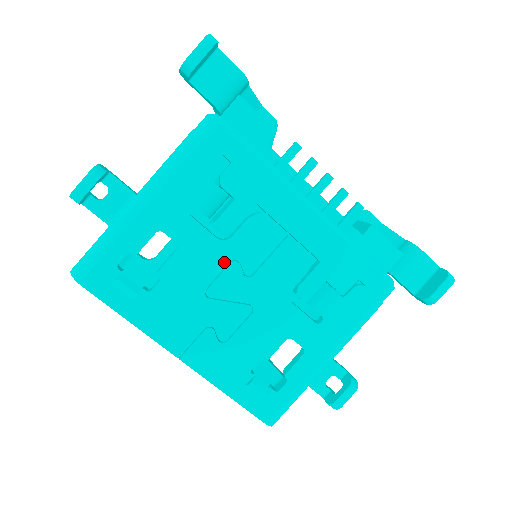
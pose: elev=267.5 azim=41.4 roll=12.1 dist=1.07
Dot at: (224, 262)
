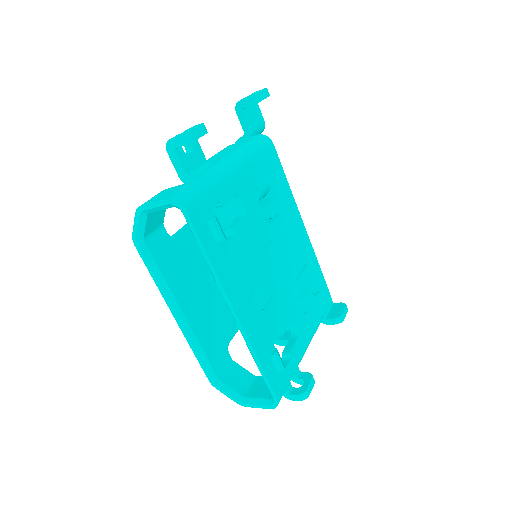
Dot at: (267, 240)
